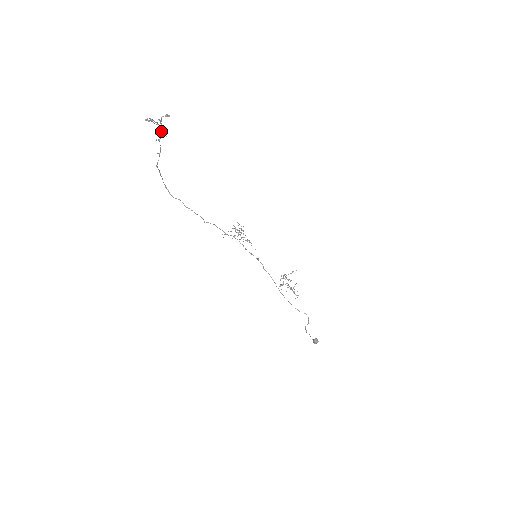
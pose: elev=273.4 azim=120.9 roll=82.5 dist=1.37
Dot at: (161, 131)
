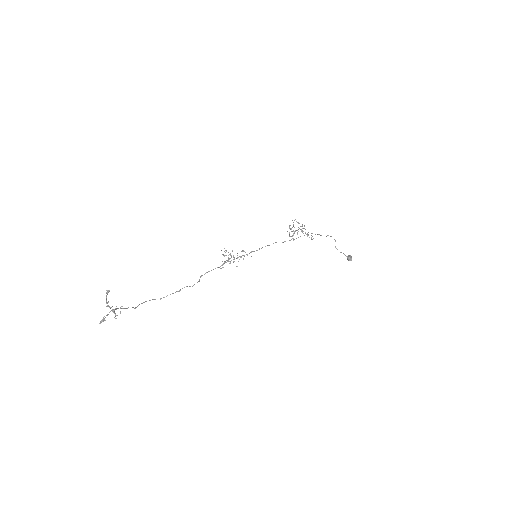
Dot at: (116, 315)
